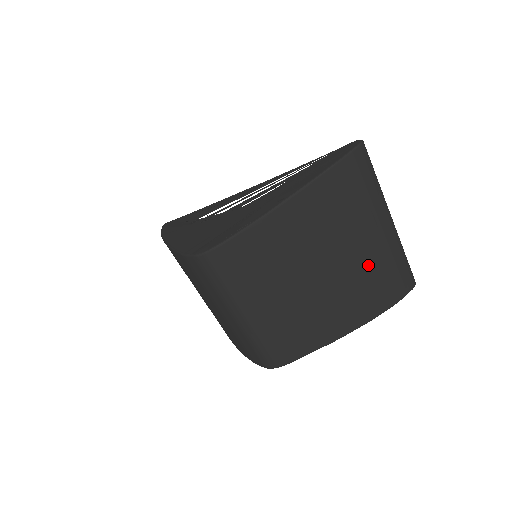
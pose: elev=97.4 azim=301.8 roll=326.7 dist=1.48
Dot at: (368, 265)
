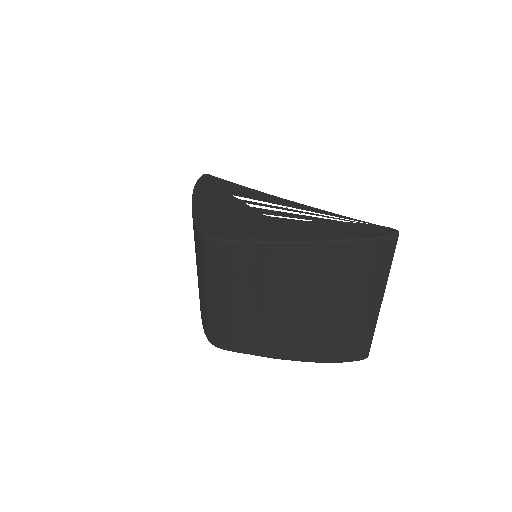
Dot at: (336, 325)
